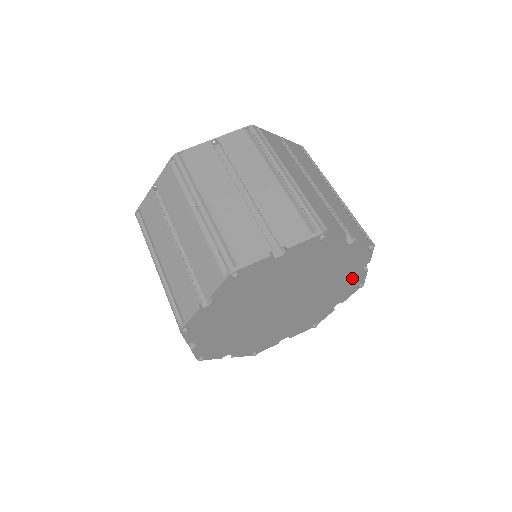
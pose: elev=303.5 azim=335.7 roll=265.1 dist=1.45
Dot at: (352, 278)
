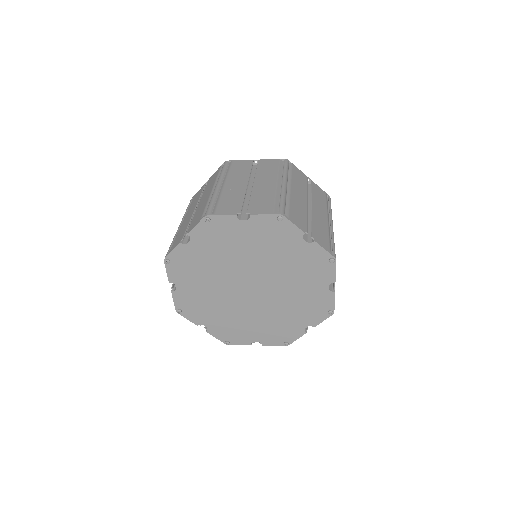
Dot at: (319, 295)
